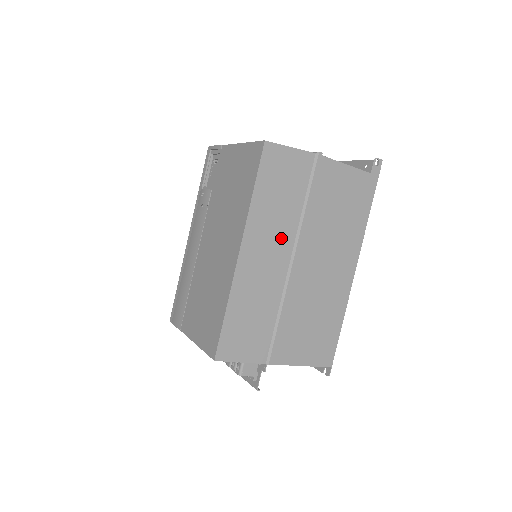
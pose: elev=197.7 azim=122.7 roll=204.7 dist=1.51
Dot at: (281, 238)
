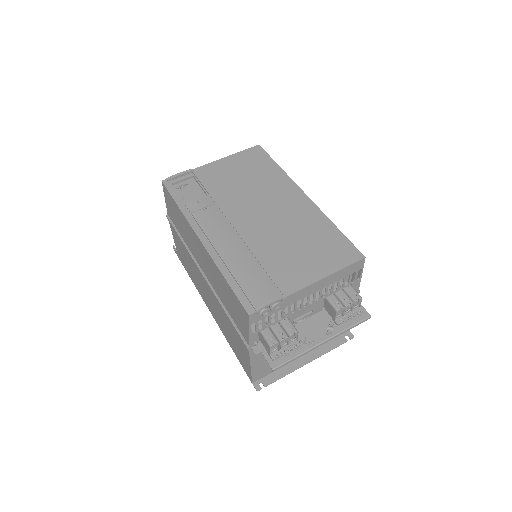
Dot at: occluded
